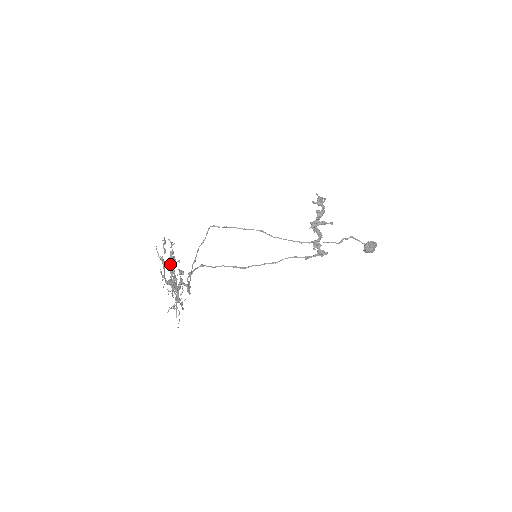
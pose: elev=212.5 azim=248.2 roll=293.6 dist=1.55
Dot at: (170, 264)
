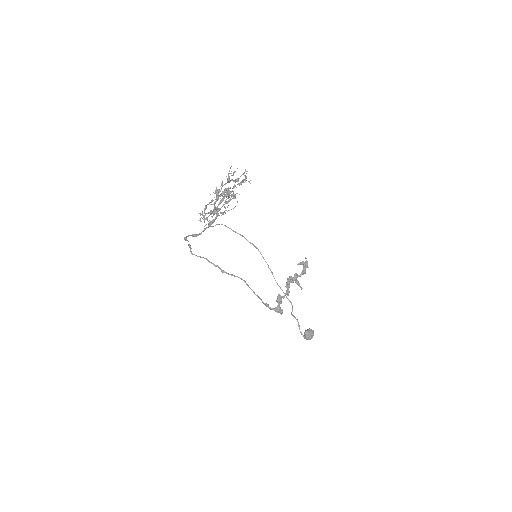
Dot at: (225, 188)
